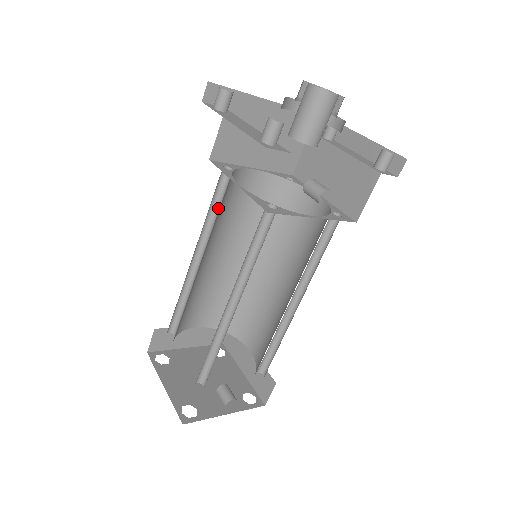
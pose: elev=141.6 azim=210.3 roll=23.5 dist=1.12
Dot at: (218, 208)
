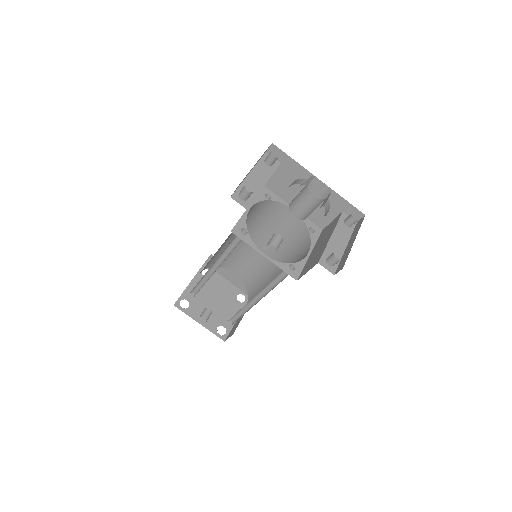
Dot at: (257, 215)
